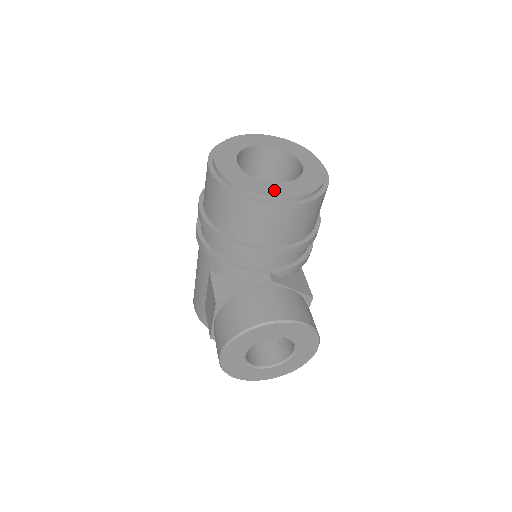
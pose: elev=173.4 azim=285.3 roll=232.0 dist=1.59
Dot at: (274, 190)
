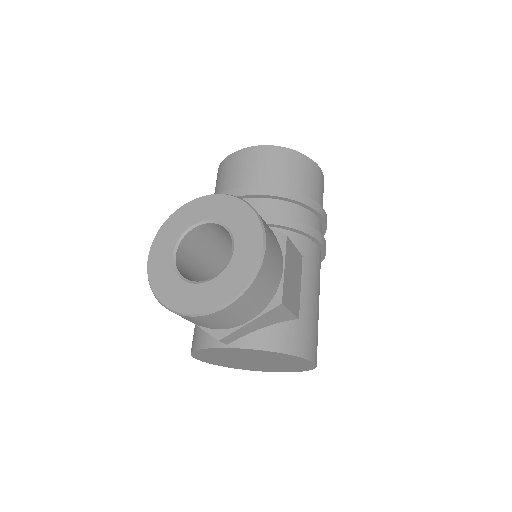
Dot at: occluded
